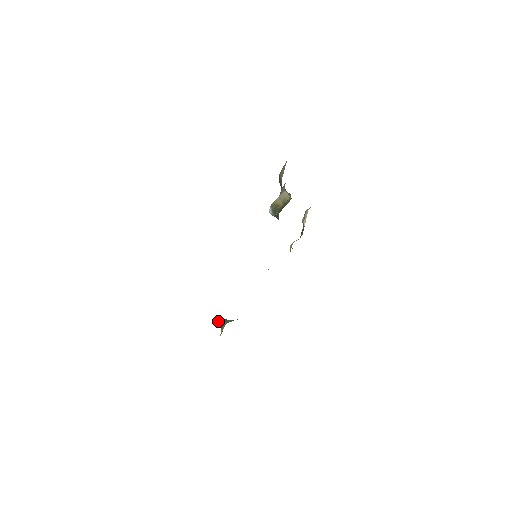
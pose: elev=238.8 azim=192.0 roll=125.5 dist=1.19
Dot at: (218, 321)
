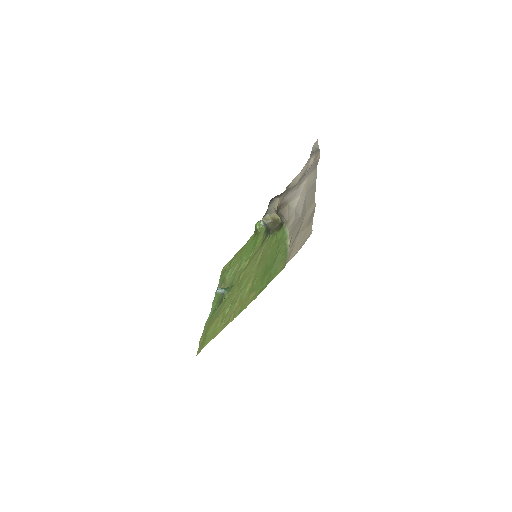
Dot at: (220, 291)
